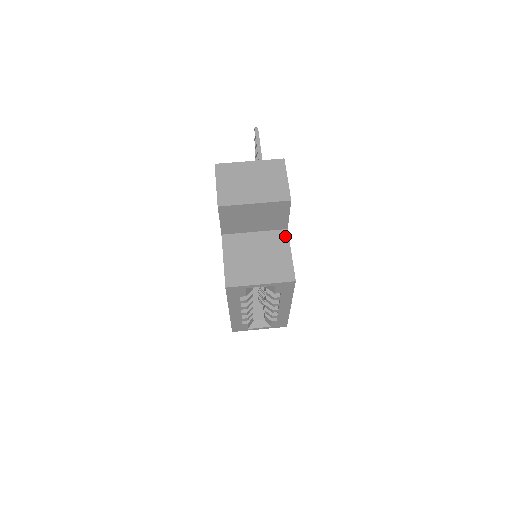
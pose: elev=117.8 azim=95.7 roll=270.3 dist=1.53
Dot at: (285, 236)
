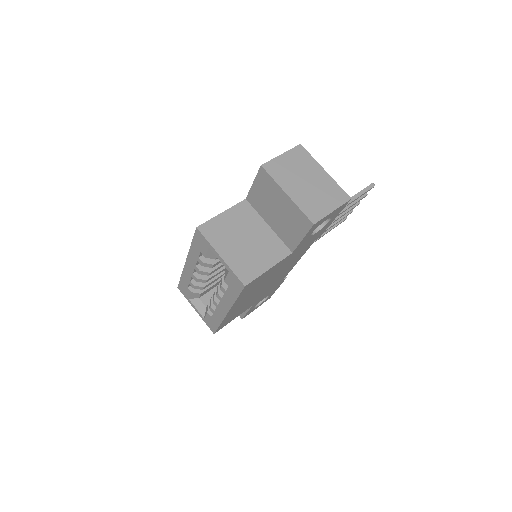
Dot at: (284, 254)
